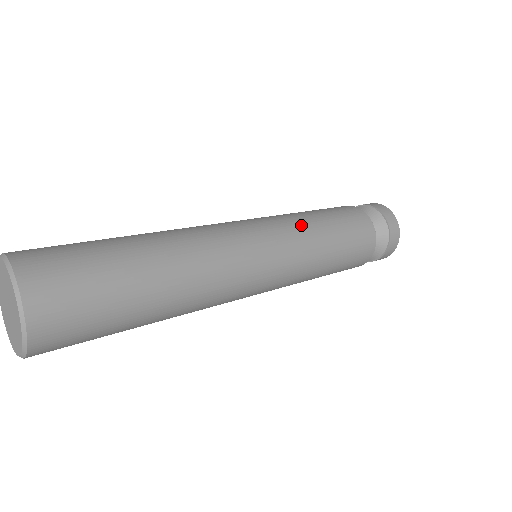
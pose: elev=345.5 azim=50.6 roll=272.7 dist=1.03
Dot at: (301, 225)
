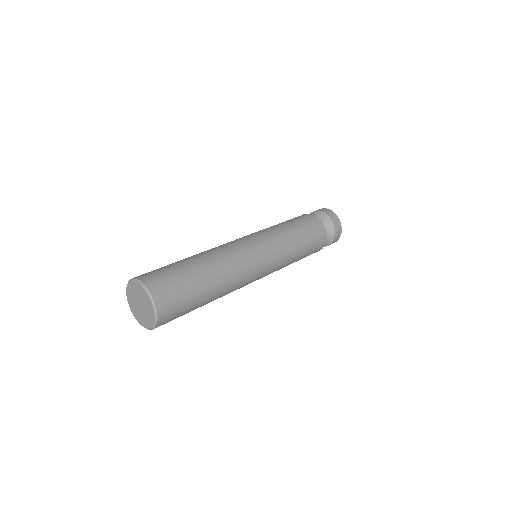
Dot at: (289, 254)
